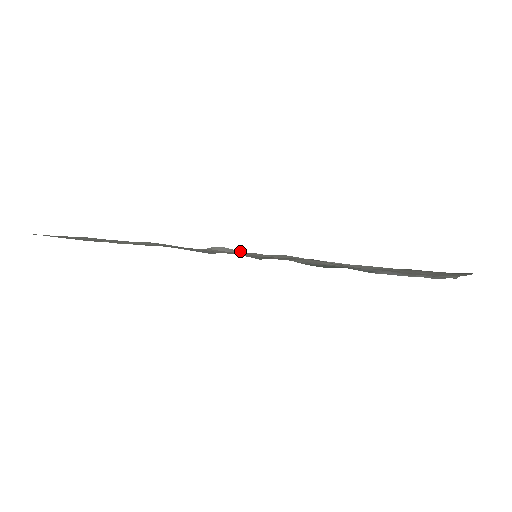
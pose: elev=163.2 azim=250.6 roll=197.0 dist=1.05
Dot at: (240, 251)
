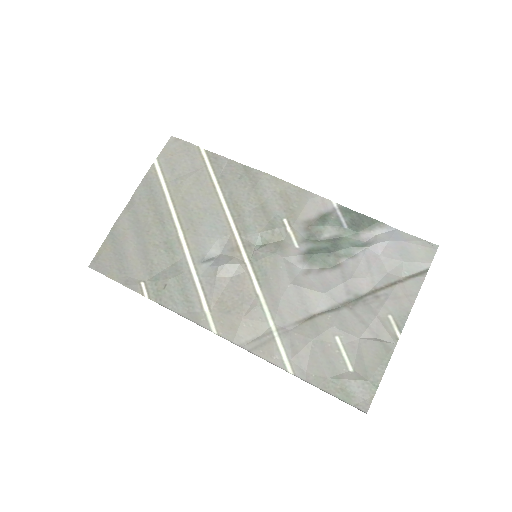
Dot at: (240, 266)
